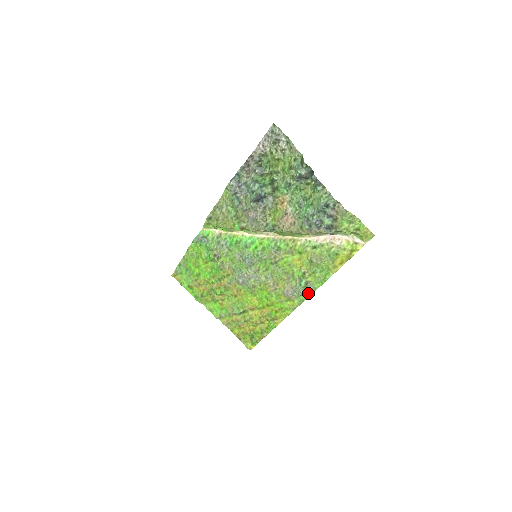
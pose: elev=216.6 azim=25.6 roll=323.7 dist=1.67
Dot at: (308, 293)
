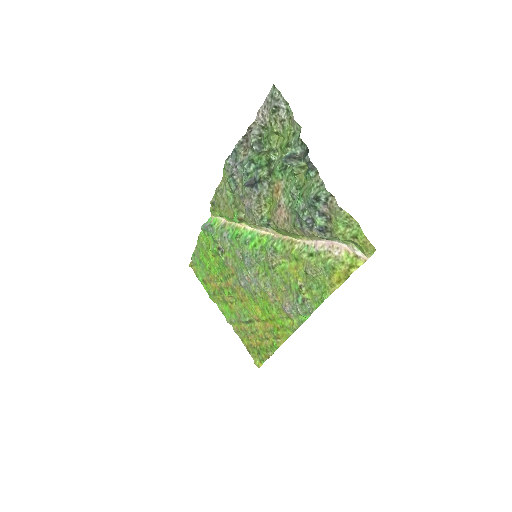
Dot at: (307, 313)
